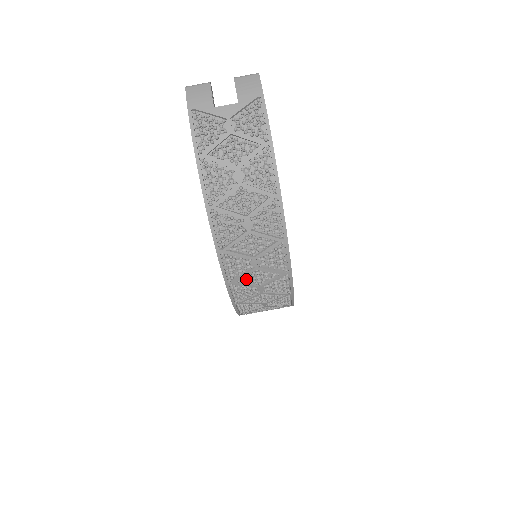
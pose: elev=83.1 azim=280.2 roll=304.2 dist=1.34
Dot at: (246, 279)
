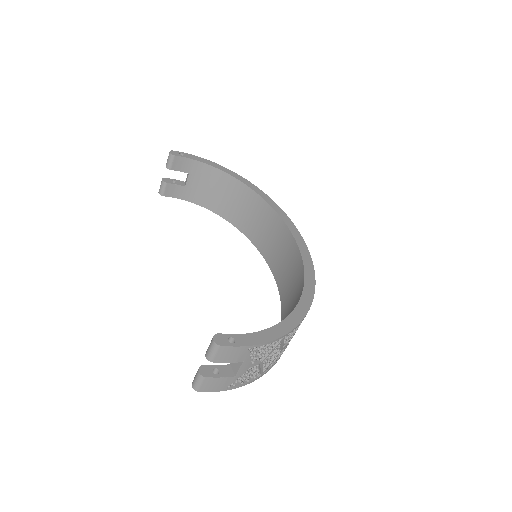
Dot at: occluded
